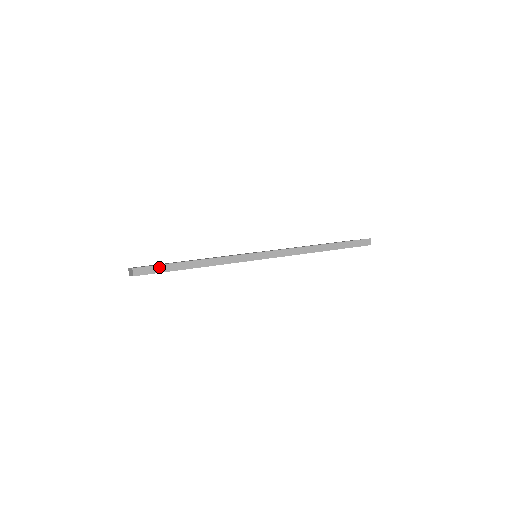
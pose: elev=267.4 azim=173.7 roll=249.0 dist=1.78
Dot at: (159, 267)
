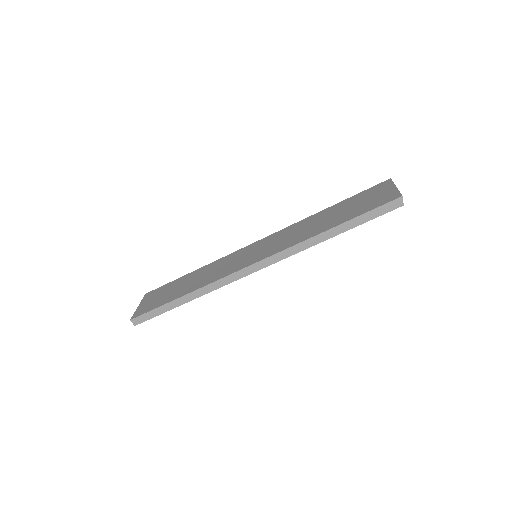
Dot at: (152, 312)
